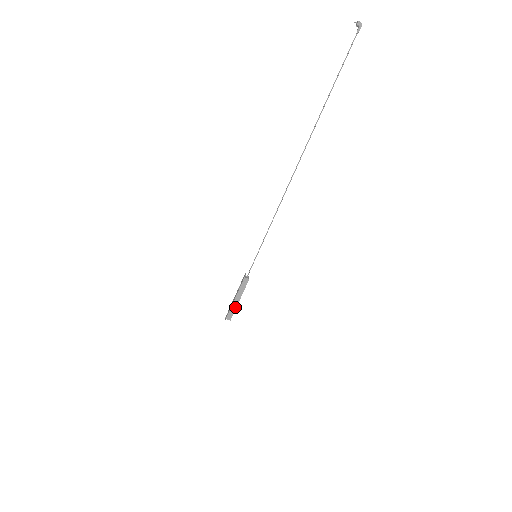
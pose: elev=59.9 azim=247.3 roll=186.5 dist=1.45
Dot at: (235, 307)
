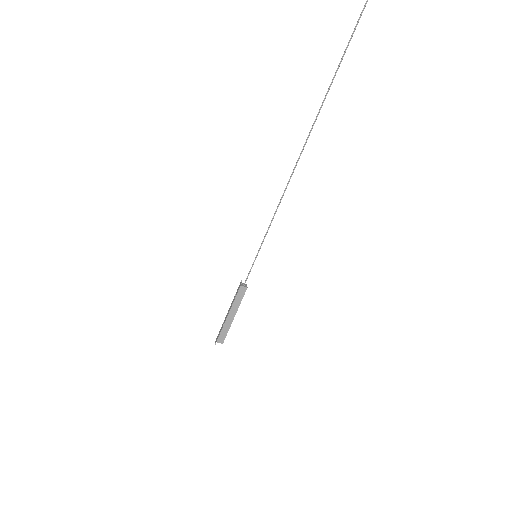
Dot at: (229, 326)
